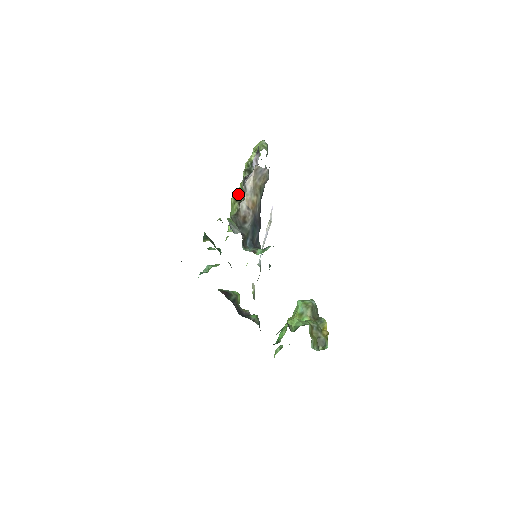
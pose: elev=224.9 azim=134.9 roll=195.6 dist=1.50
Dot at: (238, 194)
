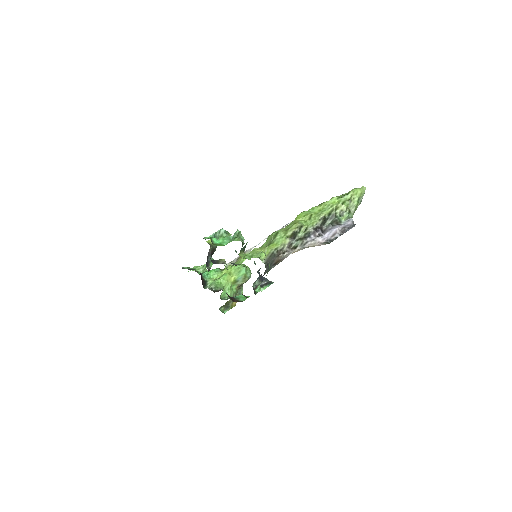
Dot at: (297, 234)
